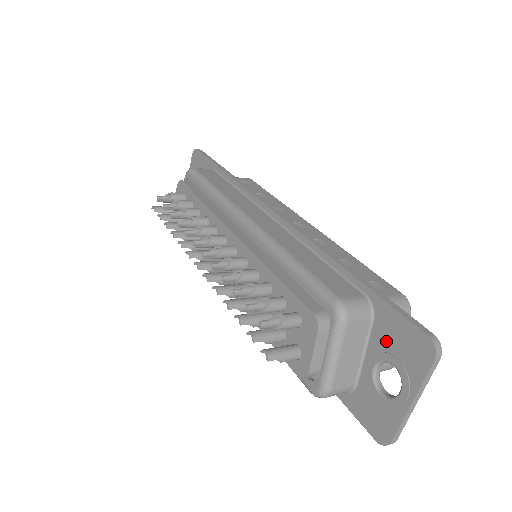
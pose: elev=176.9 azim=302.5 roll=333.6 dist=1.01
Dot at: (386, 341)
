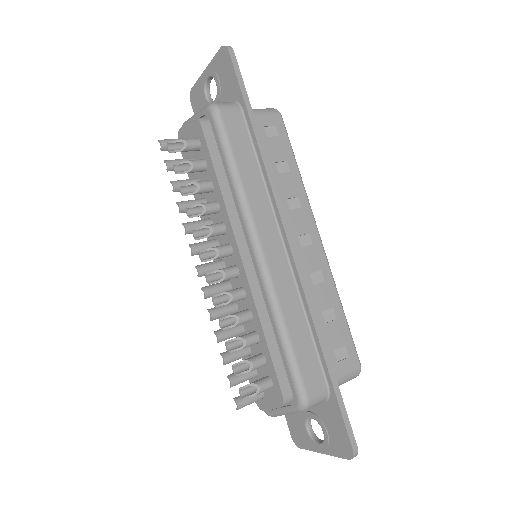
Dot at: (326, 419)
